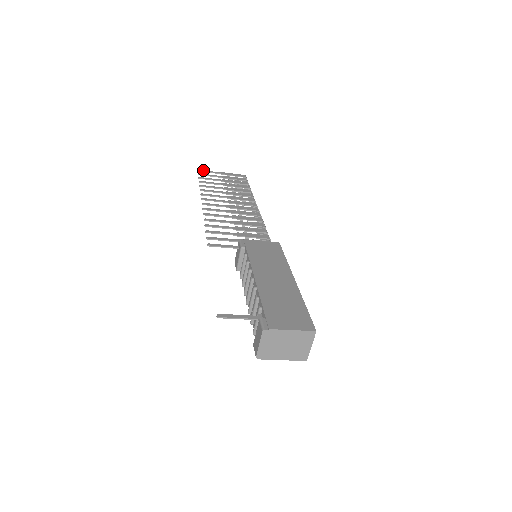
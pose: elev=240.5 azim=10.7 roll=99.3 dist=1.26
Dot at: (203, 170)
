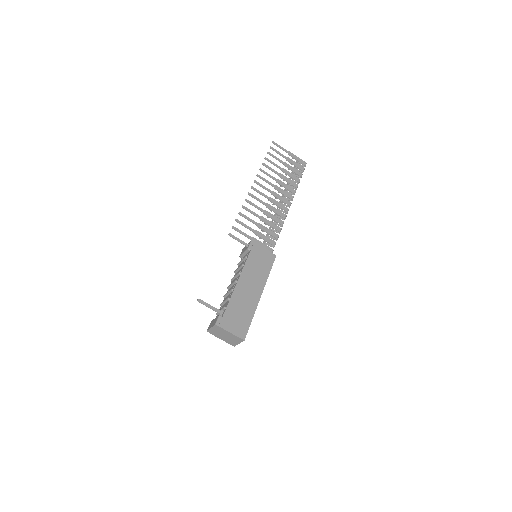
Dot at: (277, 144)
